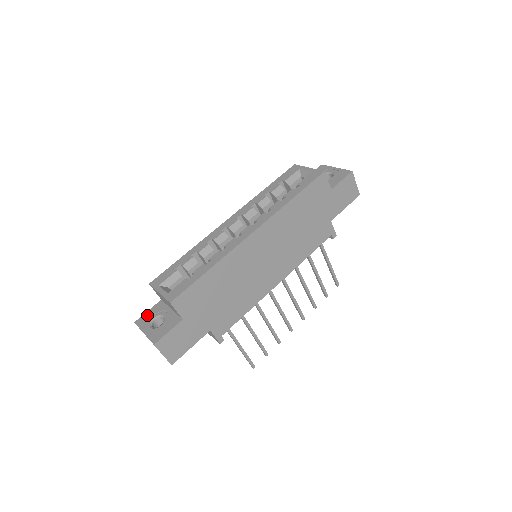
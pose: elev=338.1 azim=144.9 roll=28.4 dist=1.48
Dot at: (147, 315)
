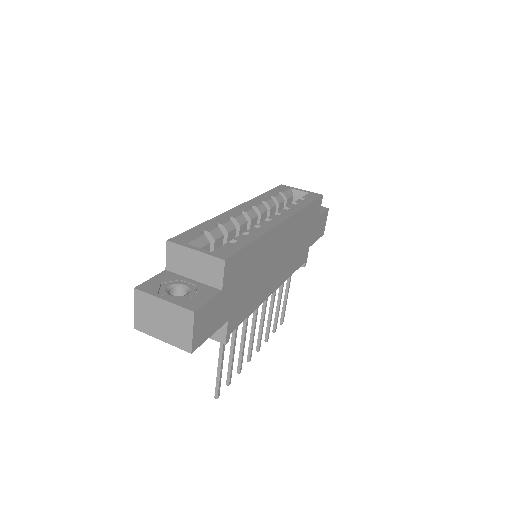
Dot at: (154, 282)
